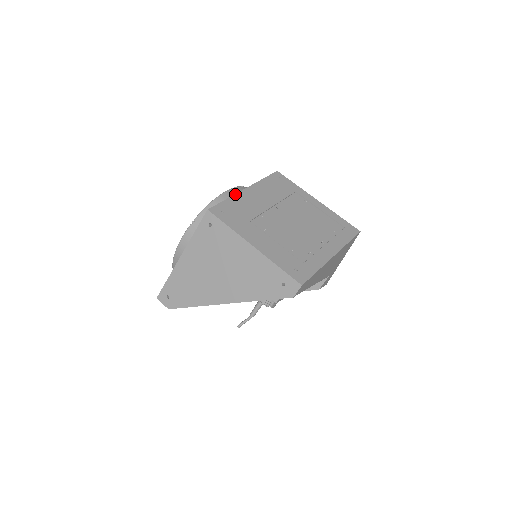
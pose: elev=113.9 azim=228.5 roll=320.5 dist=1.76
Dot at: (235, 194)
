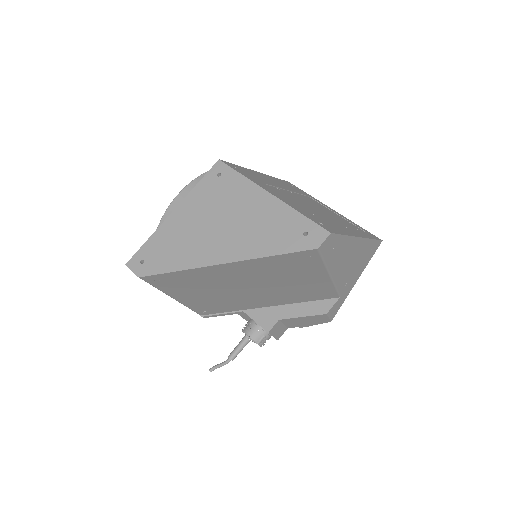
Dot at: occluded
